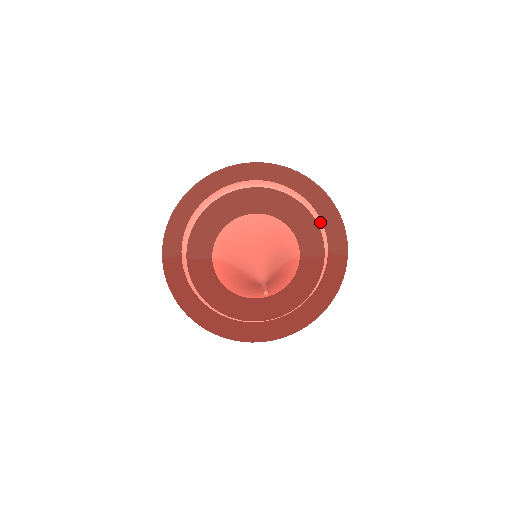
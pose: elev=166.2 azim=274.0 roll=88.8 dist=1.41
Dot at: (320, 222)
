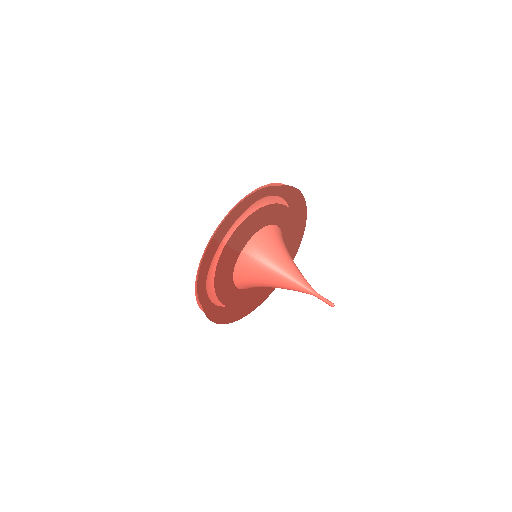
Dot at: occluded
